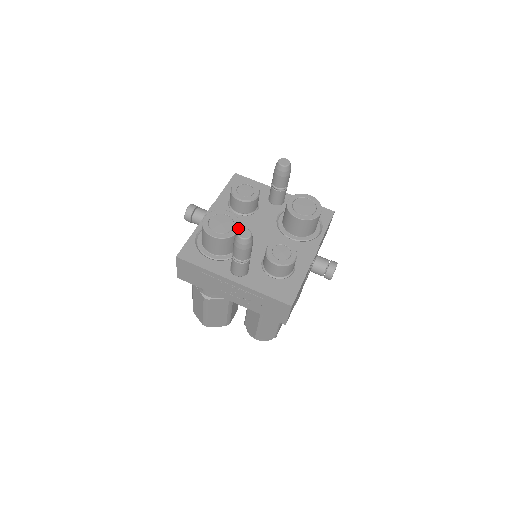
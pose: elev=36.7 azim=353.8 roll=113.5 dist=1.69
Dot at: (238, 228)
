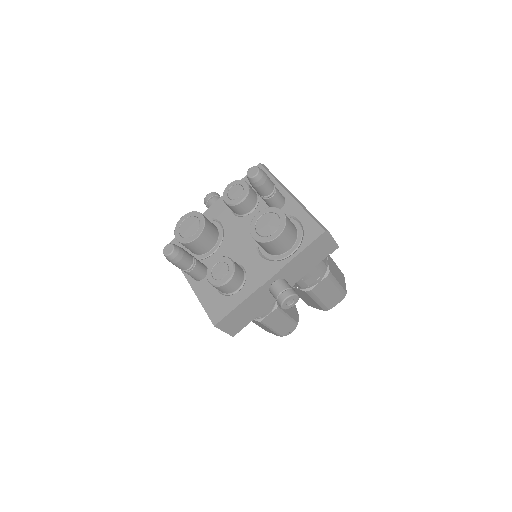
Dot at: (198, 235)
